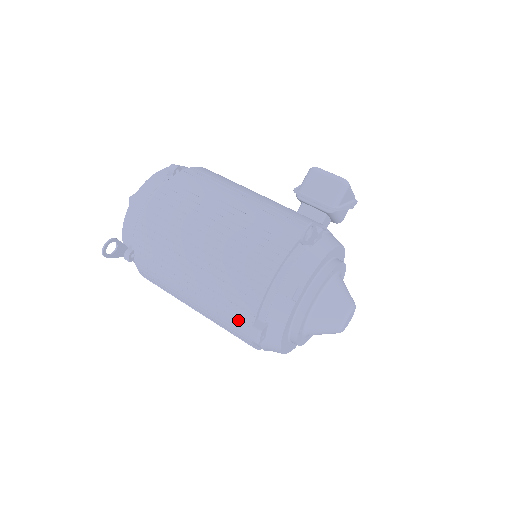
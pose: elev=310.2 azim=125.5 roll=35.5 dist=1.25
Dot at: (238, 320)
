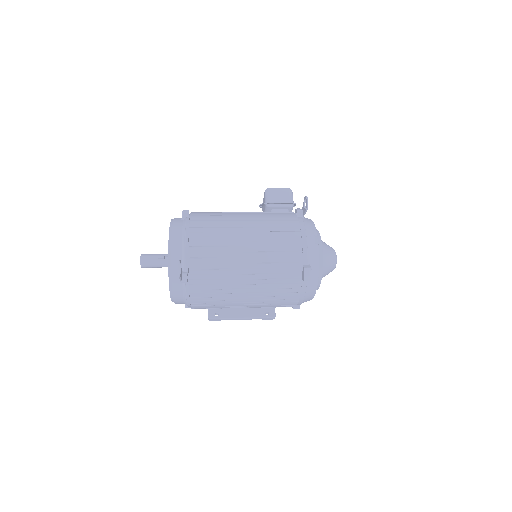
Dot at: (290, 274)
